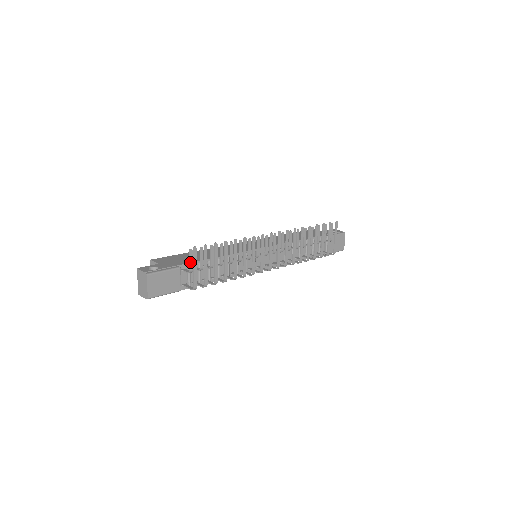
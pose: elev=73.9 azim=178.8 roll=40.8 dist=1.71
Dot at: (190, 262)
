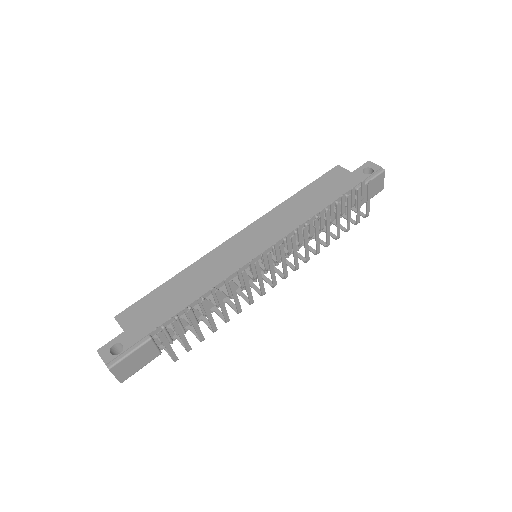
Dot at: (160, 339)
